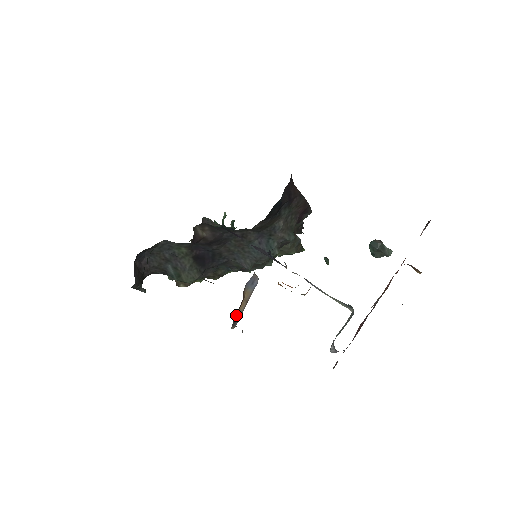
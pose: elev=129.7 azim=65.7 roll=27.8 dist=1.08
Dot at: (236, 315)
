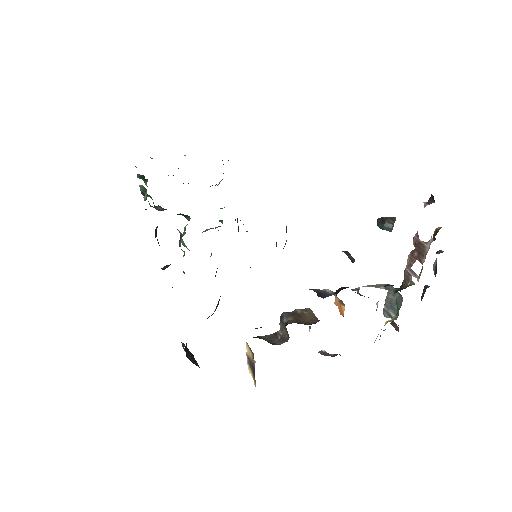
Dot at: occluded
